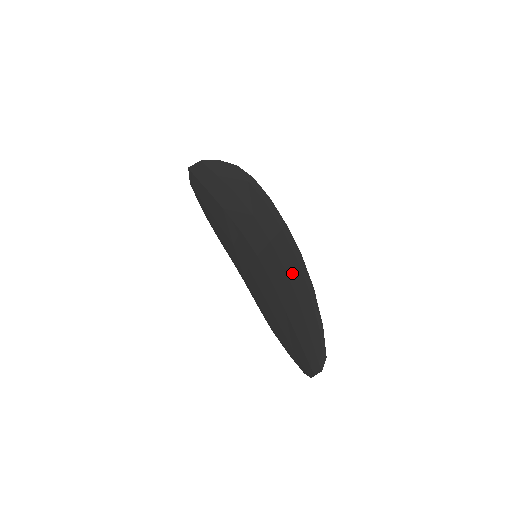
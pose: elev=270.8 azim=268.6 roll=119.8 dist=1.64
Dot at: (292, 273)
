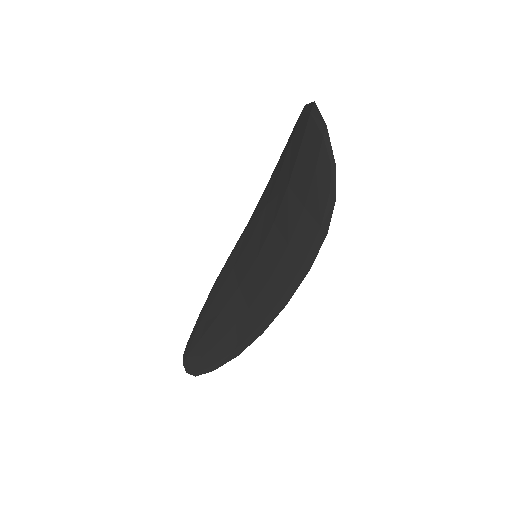
Dot at: (246, 321)
